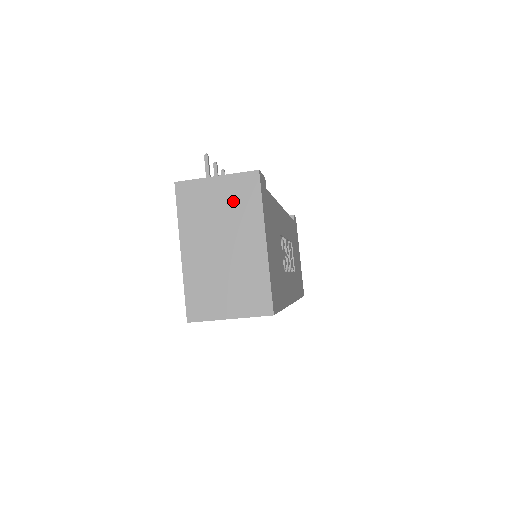
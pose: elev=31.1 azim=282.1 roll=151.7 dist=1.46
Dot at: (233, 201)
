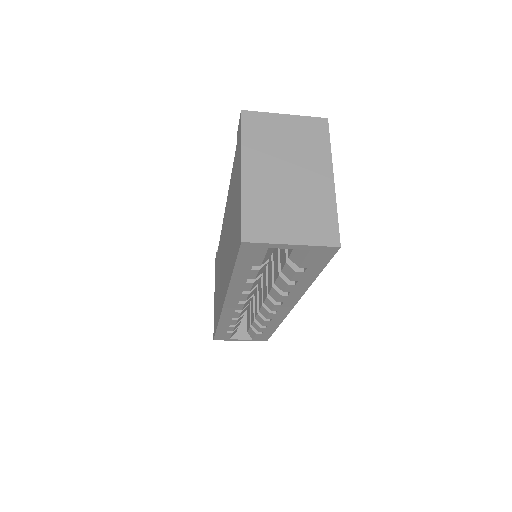
Dot at: (301, 138)
